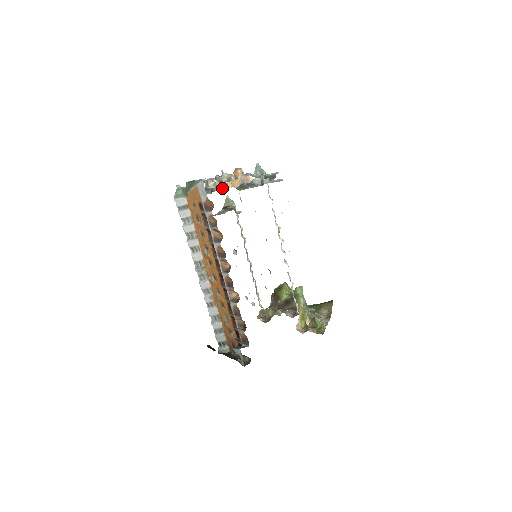
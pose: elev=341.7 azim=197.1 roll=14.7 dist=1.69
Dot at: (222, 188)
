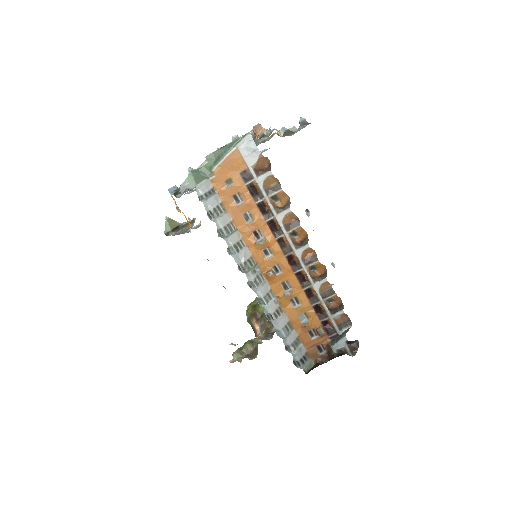
Dot at: occluded
